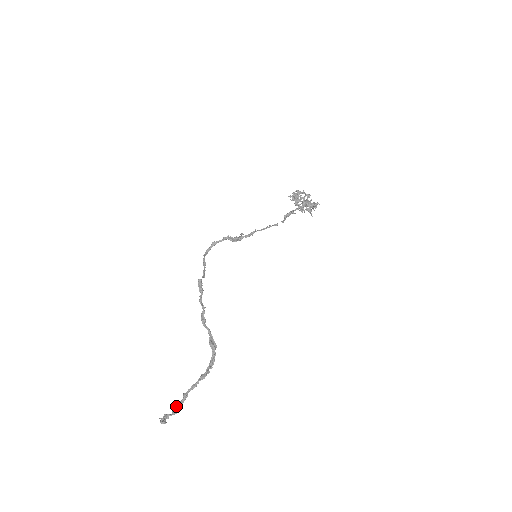
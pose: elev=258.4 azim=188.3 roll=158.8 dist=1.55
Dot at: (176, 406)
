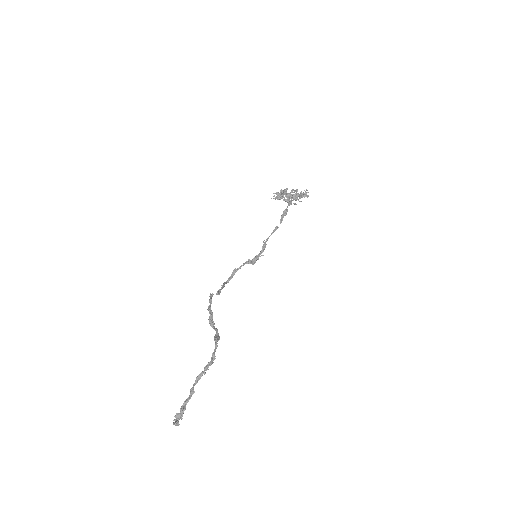
Dot at: occluded
